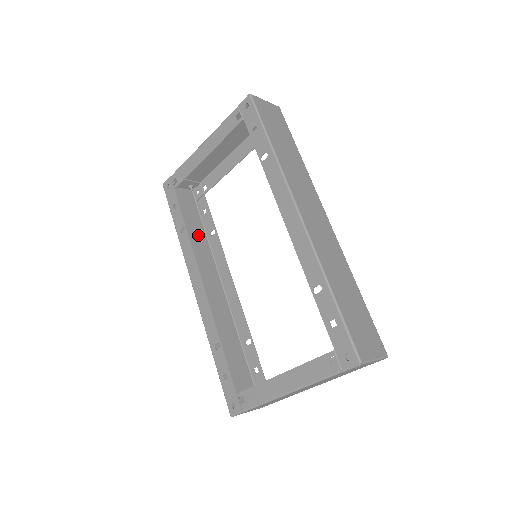
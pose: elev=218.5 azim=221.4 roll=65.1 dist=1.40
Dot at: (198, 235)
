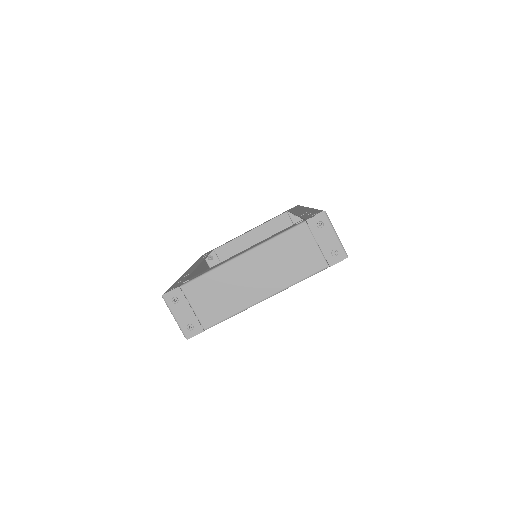
Dot at: occluded
